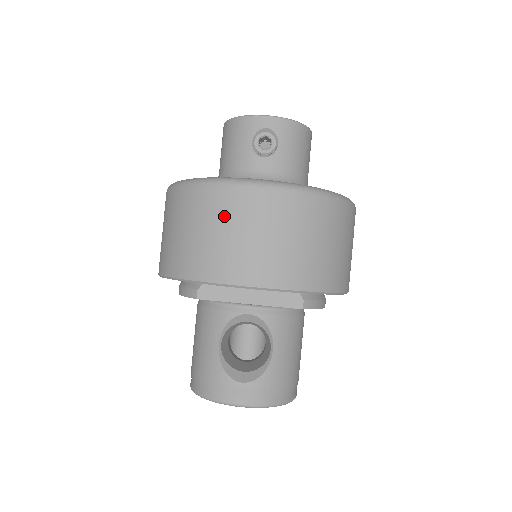
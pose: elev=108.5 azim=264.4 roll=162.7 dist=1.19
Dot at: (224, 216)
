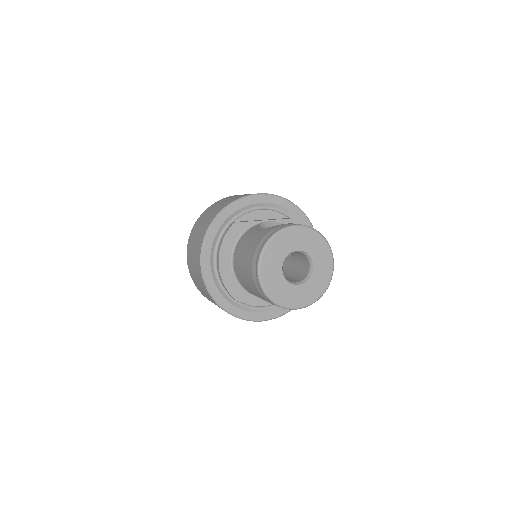
Dot at: (230, 197)
